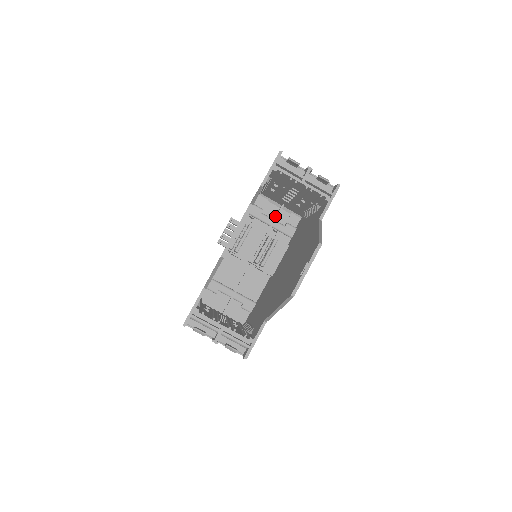
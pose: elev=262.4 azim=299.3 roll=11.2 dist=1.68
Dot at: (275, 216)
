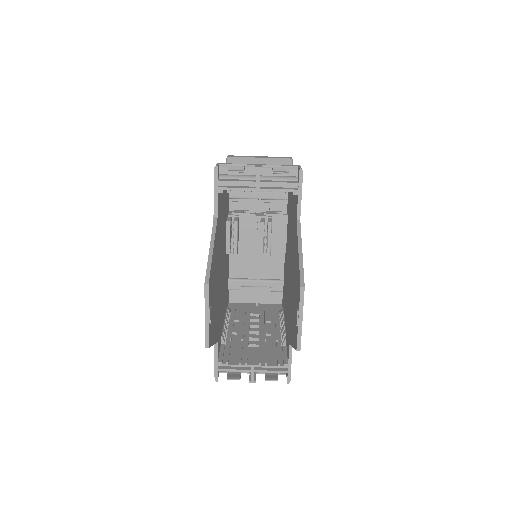
Dot at: occluded
